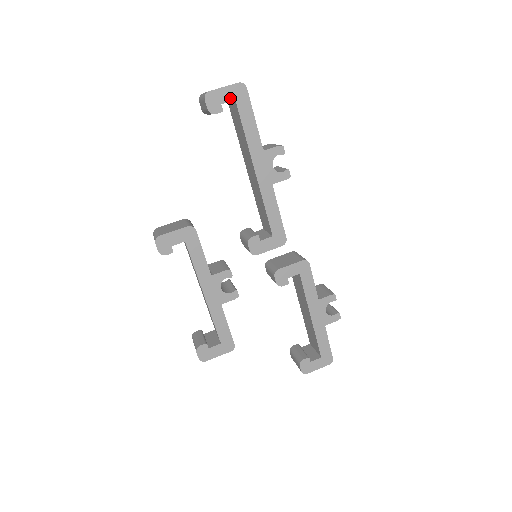
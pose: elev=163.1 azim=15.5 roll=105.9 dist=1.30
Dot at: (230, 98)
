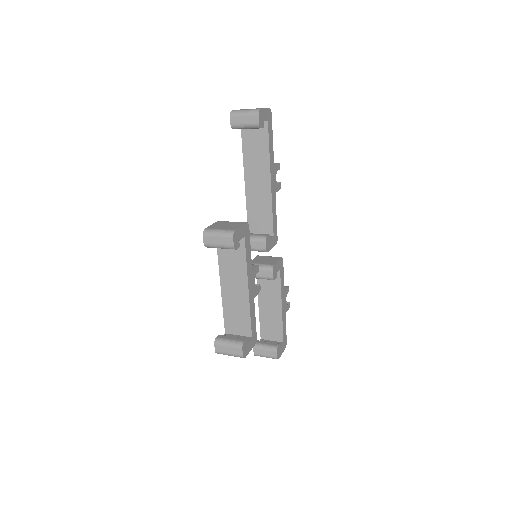
Dot at: (266, 118)
